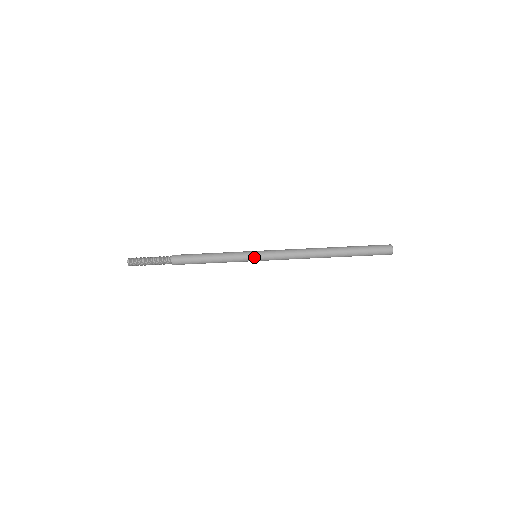
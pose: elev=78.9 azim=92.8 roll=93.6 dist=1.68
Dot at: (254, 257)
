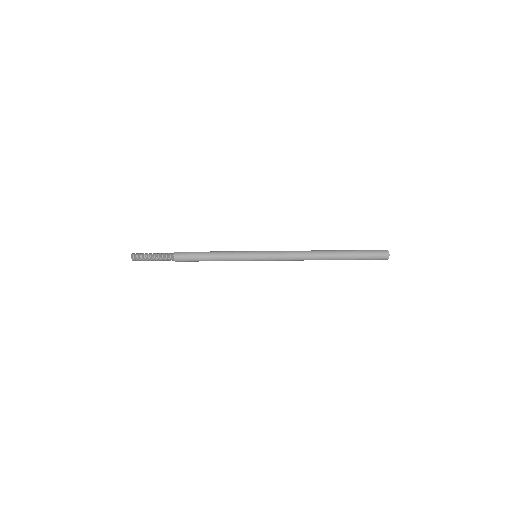
Dot at: (254, 259)
